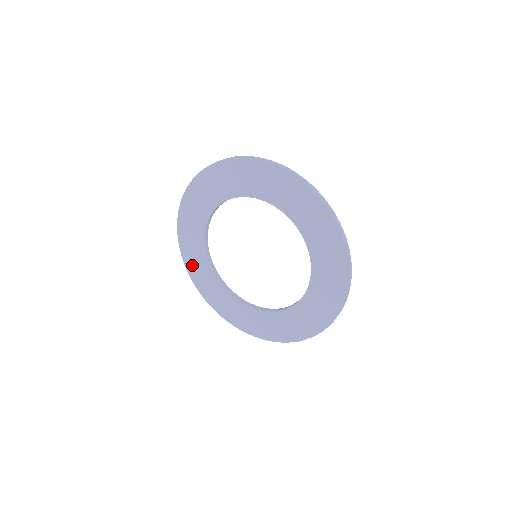
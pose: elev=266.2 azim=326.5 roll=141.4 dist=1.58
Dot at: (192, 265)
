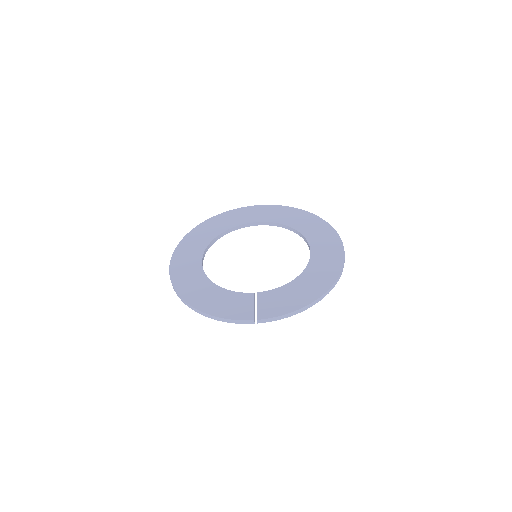
Dot at: (187, 245)
